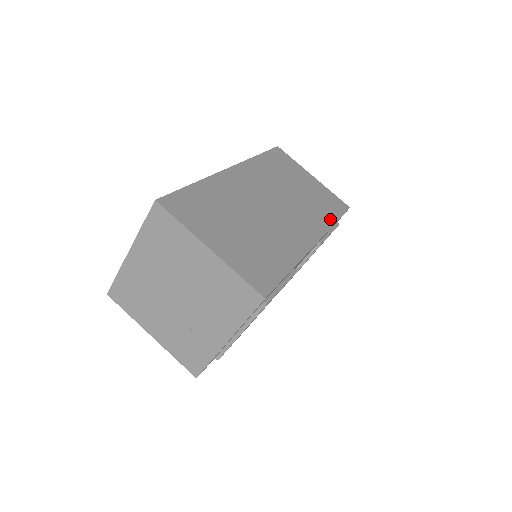
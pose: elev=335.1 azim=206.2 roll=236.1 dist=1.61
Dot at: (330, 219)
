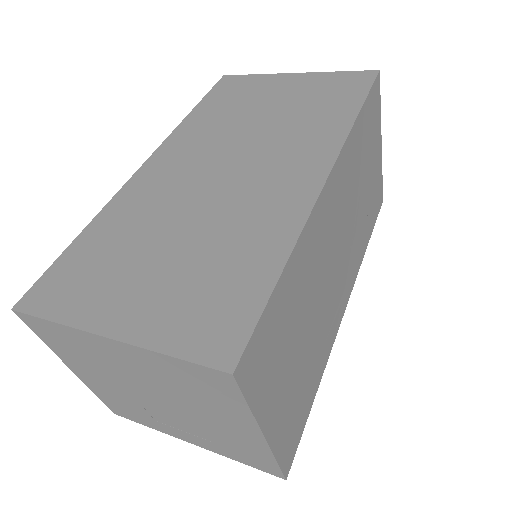
Dot at: (366, 243)
